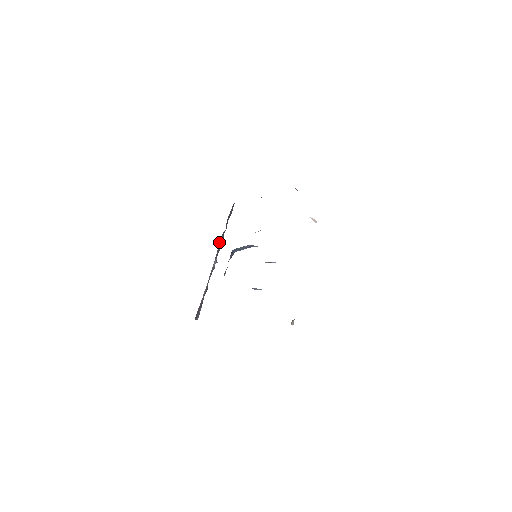
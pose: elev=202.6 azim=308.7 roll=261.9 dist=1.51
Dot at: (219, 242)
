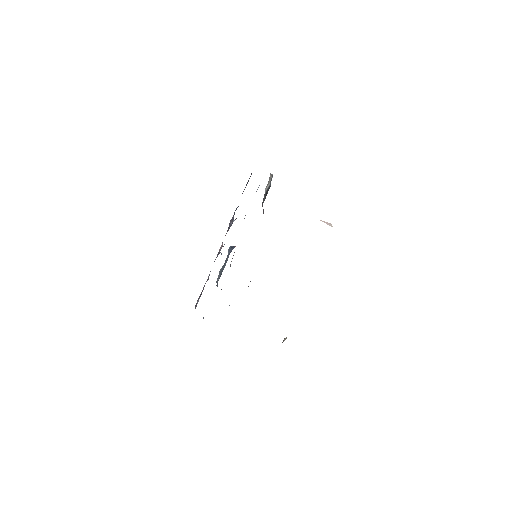
Dot at: (230, 220)
